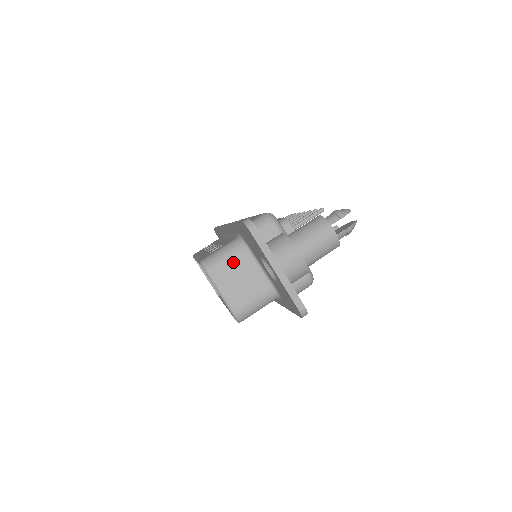
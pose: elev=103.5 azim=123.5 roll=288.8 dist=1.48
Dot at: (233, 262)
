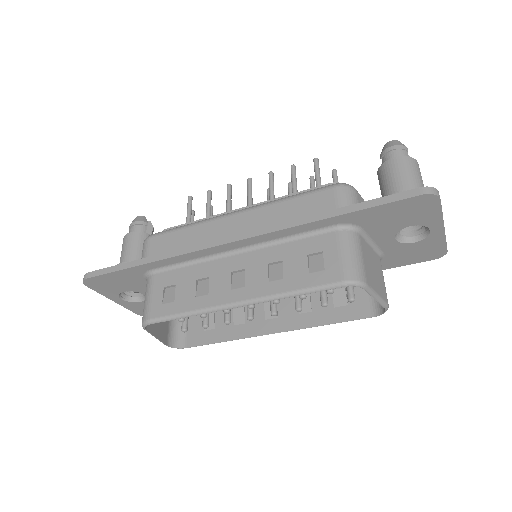
Dot at: (365, 257)
